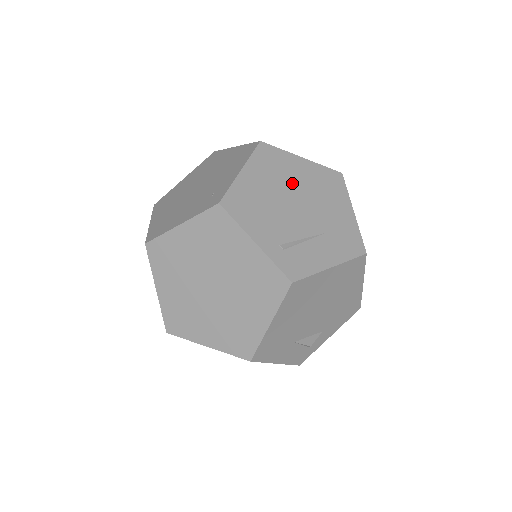
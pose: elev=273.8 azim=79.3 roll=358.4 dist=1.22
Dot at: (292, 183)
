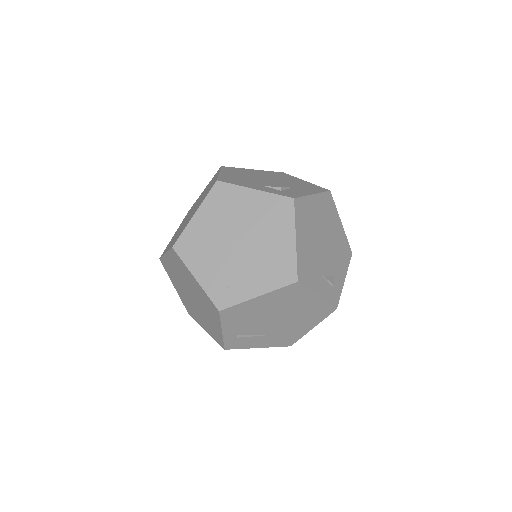
Dot at: (288, 309)
